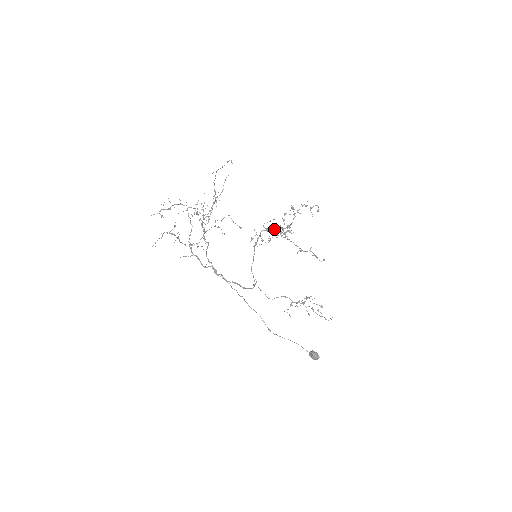
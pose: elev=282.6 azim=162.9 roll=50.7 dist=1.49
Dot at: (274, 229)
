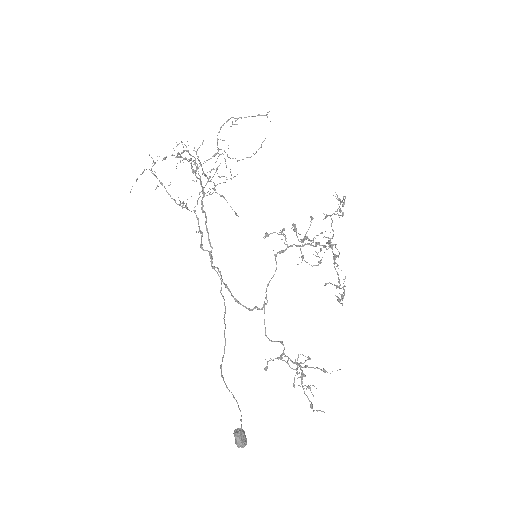
Dot at: (318, 243)
